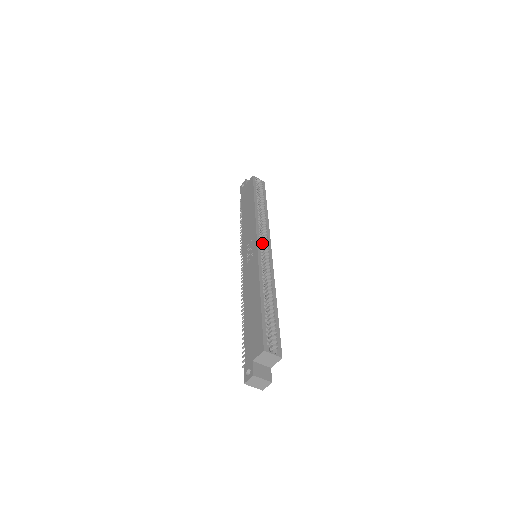
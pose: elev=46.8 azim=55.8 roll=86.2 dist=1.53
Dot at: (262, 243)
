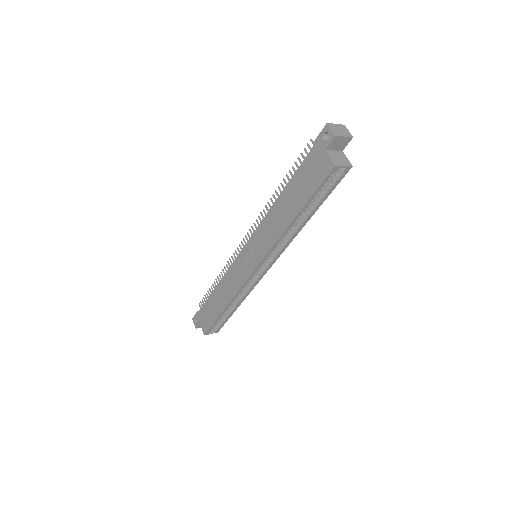
Dot at: occluded
